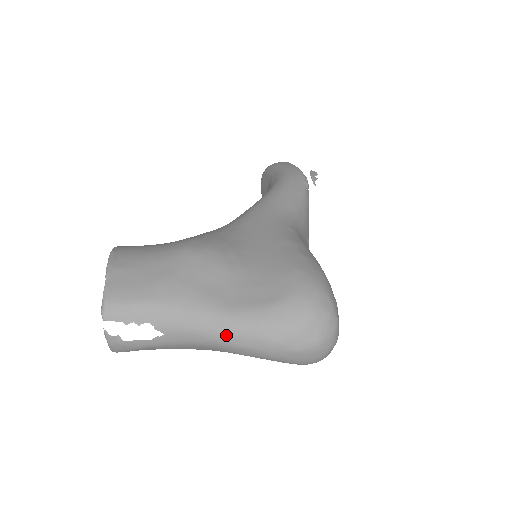
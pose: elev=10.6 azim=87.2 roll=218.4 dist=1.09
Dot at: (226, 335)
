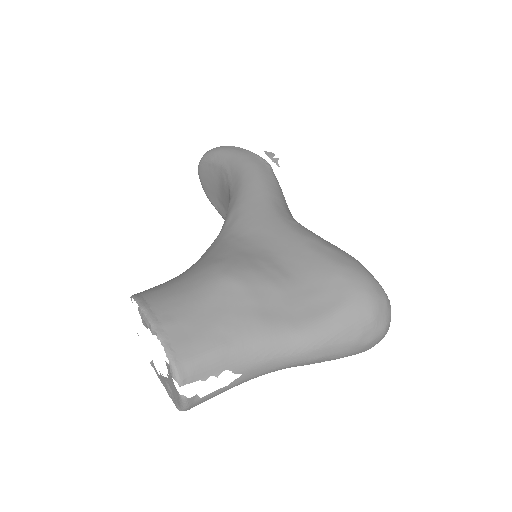
Dot at: (306, 353)
